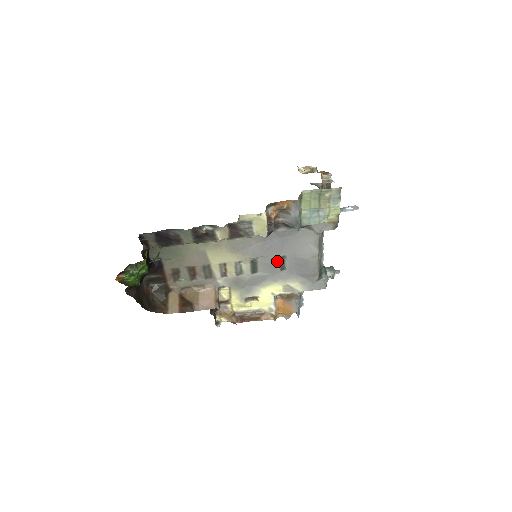
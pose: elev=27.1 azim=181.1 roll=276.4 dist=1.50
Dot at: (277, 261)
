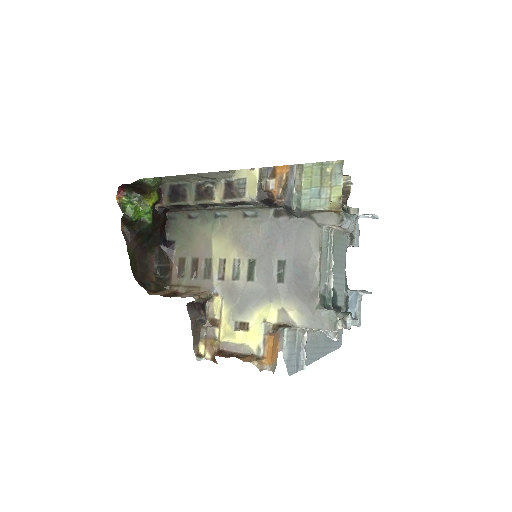
Dot at: (275, 266)
